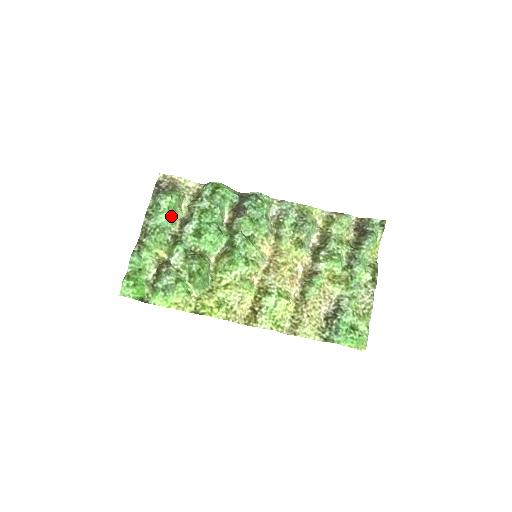
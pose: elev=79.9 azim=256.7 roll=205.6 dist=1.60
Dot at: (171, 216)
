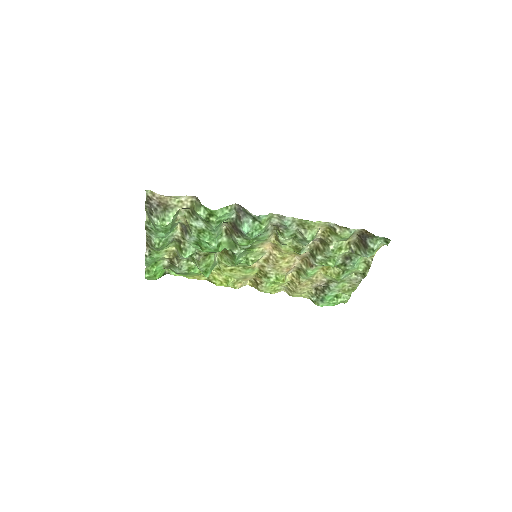
Dot at: (170, 231)
